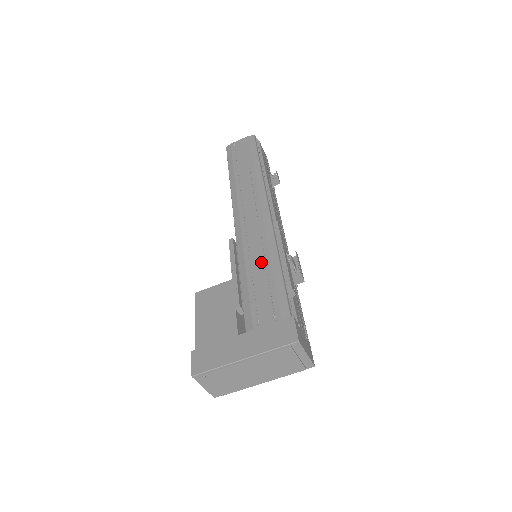
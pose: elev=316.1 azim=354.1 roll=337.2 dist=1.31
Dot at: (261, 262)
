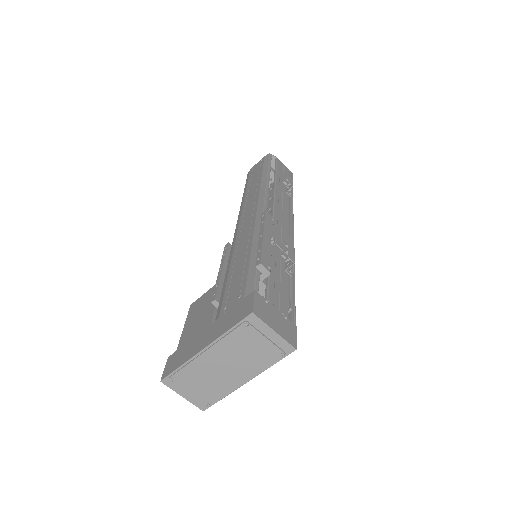
Dot at: (243, 253)
